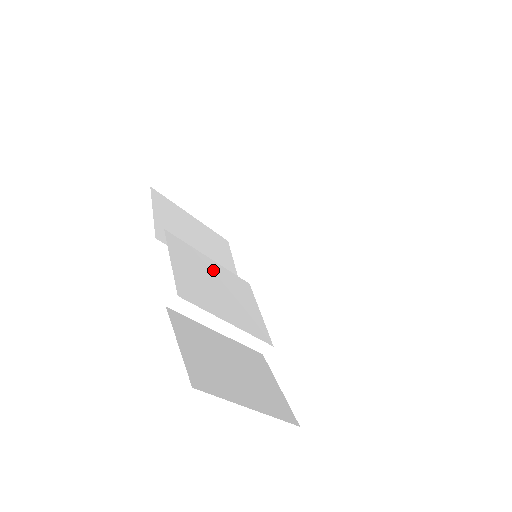
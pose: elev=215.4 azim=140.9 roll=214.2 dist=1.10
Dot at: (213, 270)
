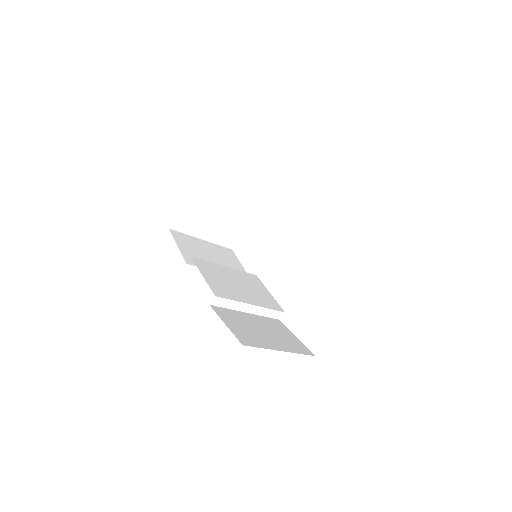
Dot at: (230, 273)
